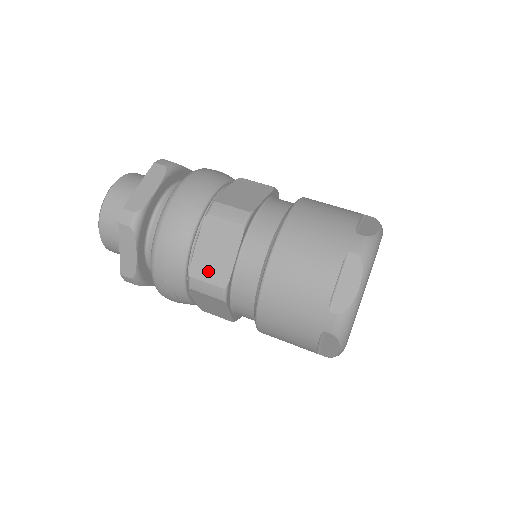
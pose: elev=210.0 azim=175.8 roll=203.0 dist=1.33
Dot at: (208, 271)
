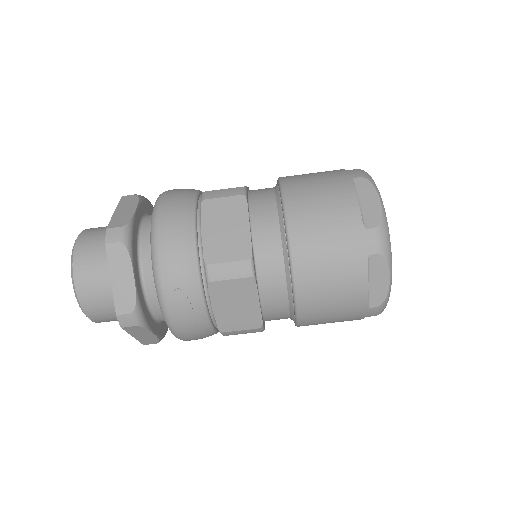
Dot at: (225, 250)
